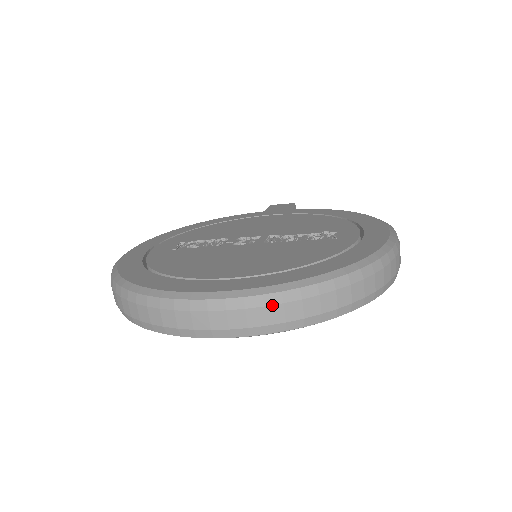
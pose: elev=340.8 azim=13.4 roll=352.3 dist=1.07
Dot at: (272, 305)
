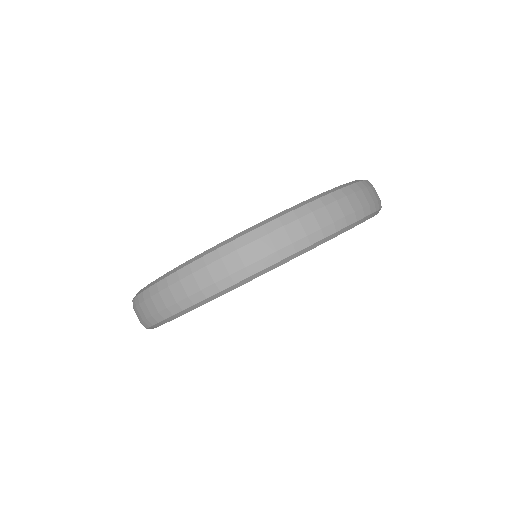
Dot at: (340, 199)
